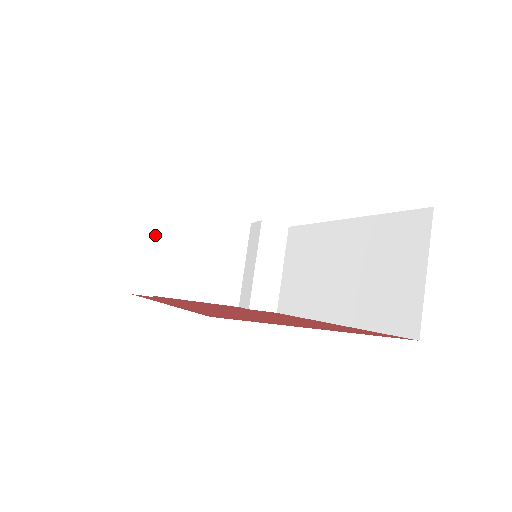
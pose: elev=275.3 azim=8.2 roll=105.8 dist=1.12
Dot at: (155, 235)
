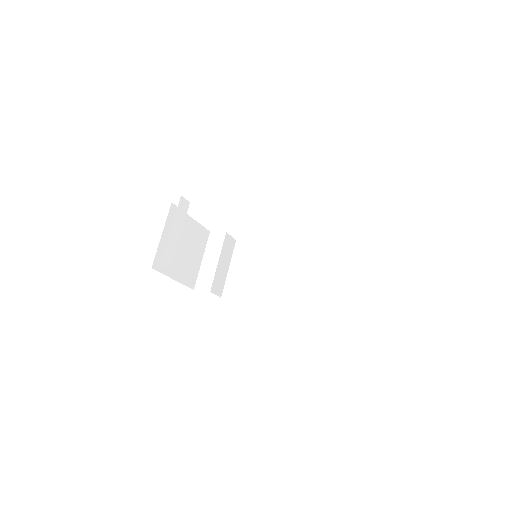
Dot at: (179, 226)
